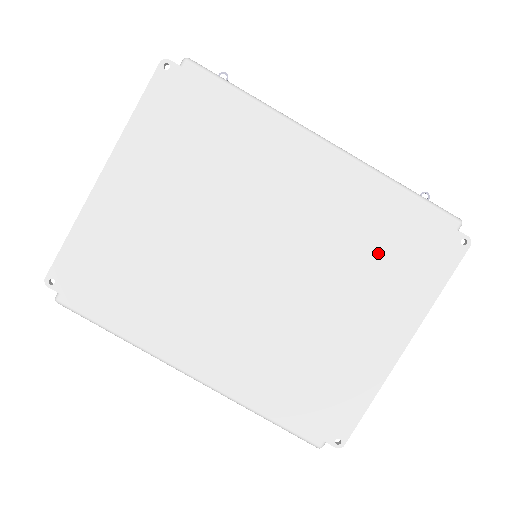
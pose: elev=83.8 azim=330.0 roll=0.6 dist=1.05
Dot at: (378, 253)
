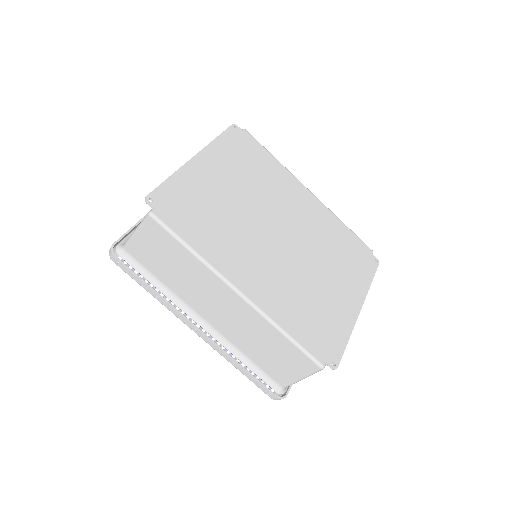
Dot at: (340, 253)
